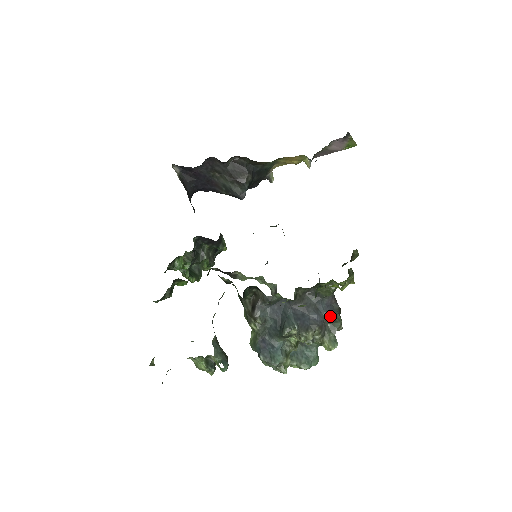
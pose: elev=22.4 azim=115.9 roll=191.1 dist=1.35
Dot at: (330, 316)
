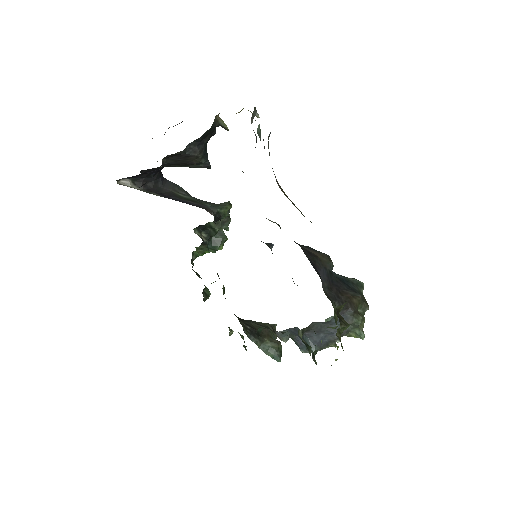
Dot at: occluded
